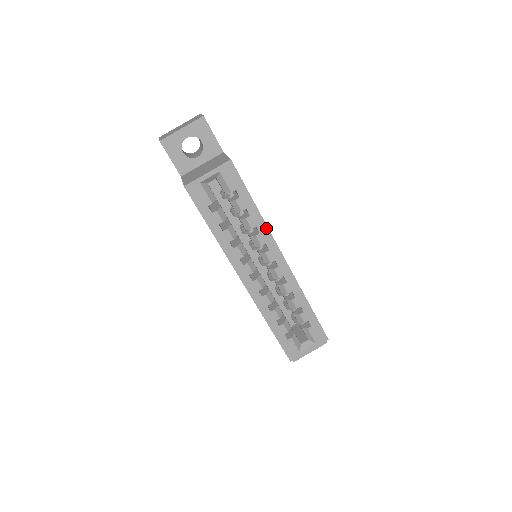
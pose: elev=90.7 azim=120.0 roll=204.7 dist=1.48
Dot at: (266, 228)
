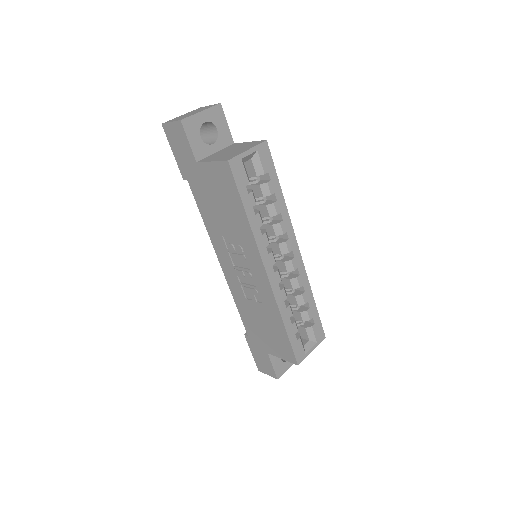
Dot at: (288, 215)
